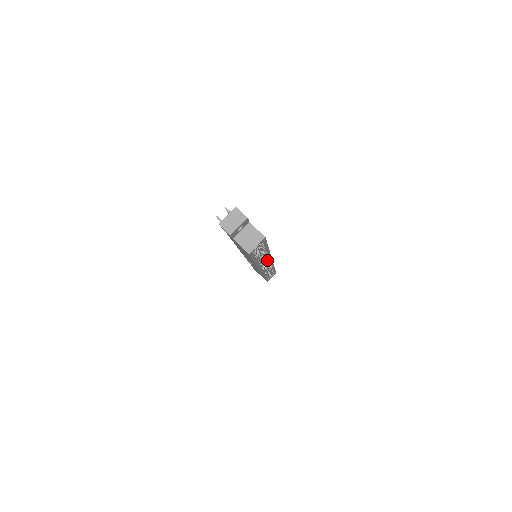
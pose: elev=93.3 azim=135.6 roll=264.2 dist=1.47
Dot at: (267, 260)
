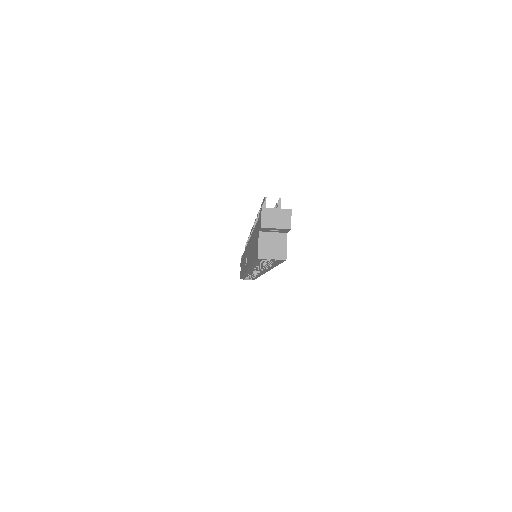
Dot at: occluded
